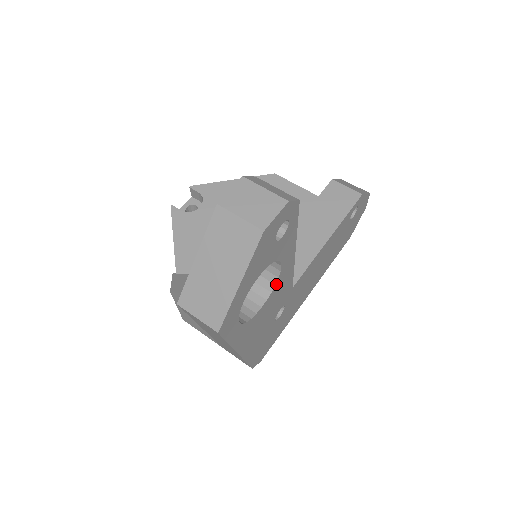
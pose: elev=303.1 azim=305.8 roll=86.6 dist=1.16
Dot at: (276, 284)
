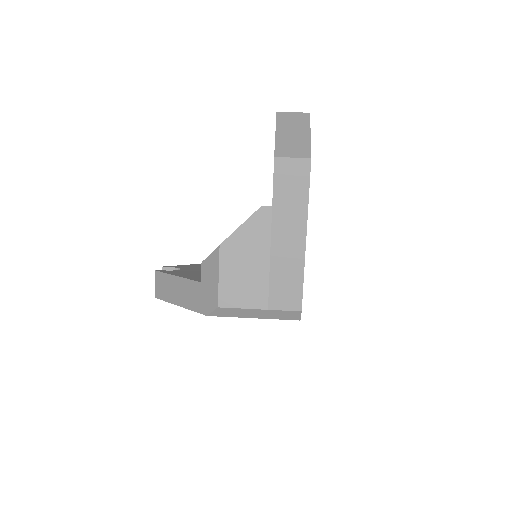
Dot at: occluded
